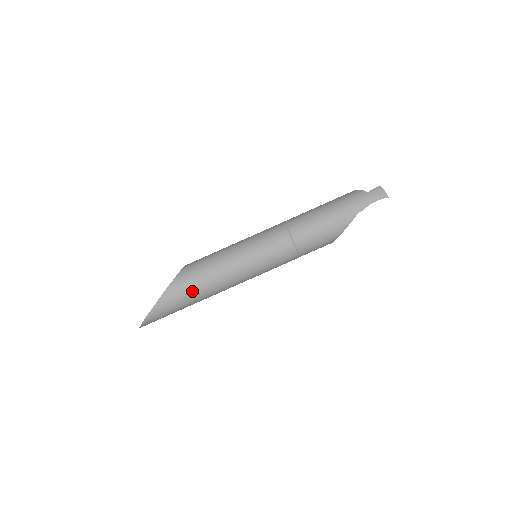
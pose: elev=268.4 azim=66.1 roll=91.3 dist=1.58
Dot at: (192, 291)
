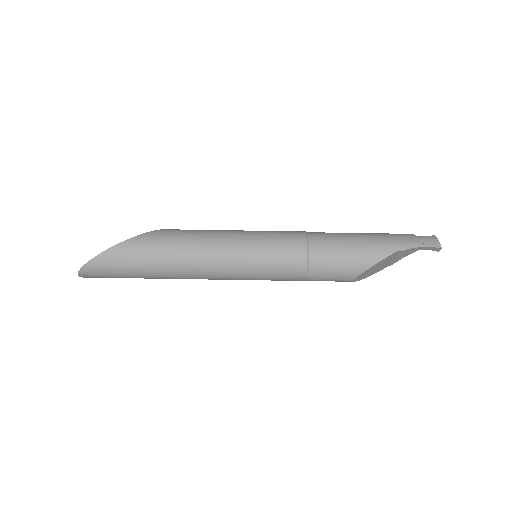
Dot at: (162, 251)
